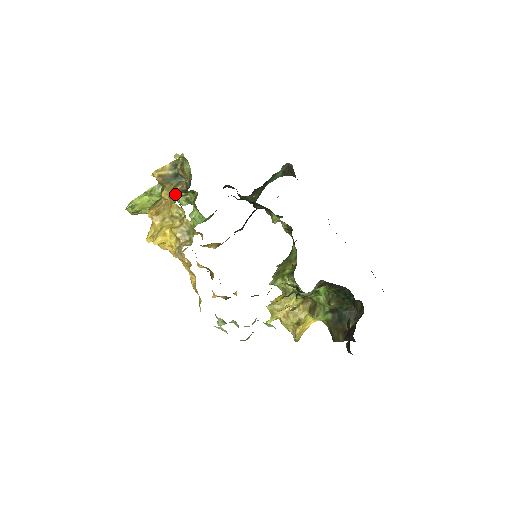
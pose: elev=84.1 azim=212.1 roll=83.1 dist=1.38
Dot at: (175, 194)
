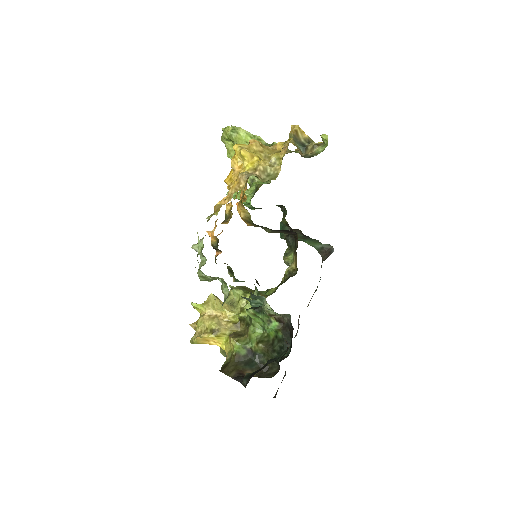
Dot at: occluded
